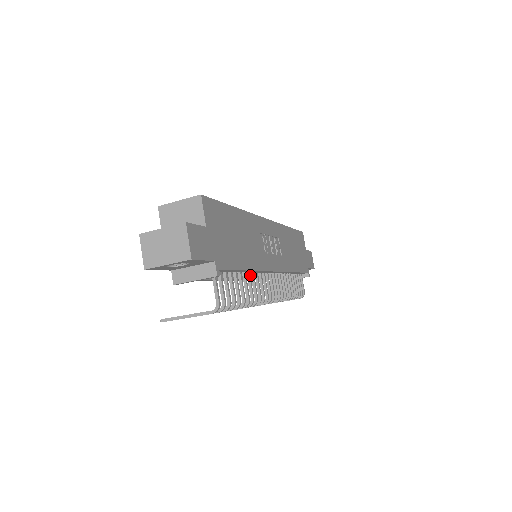
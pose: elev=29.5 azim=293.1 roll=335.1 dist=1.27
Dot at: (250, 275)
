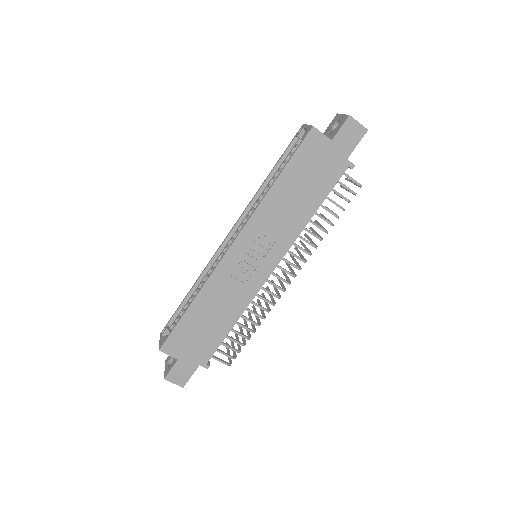
Dot at: occluded
